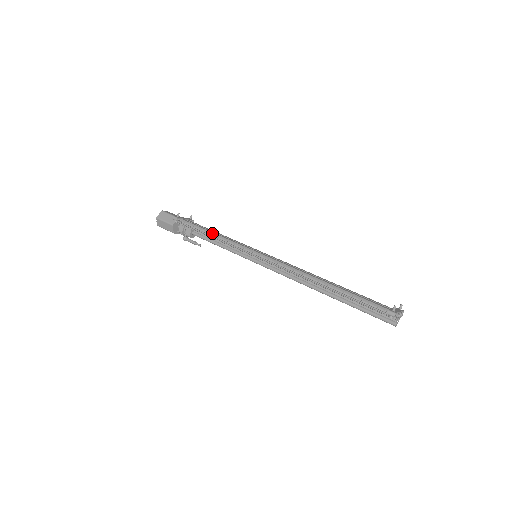
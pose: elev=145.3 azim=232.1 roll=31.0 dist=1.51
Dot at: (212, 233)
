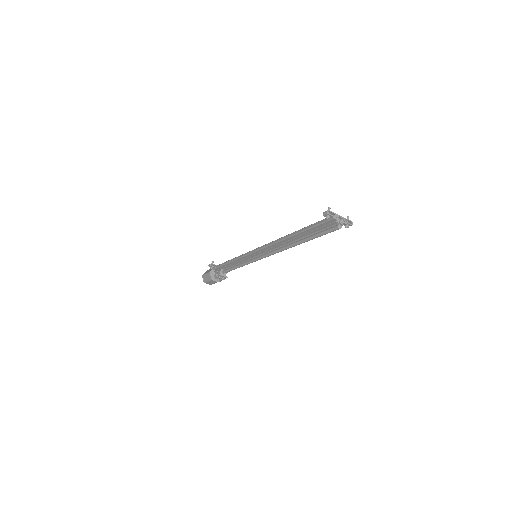
Dot at: occluded
